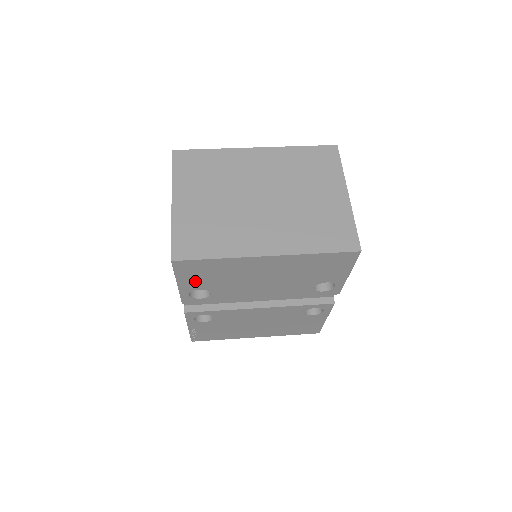
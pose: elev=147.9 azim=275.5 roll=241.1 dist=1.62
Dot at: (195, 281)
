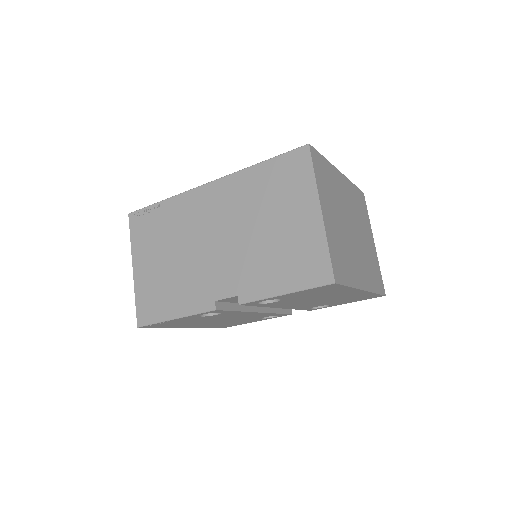
Dot at: (297, 295)
